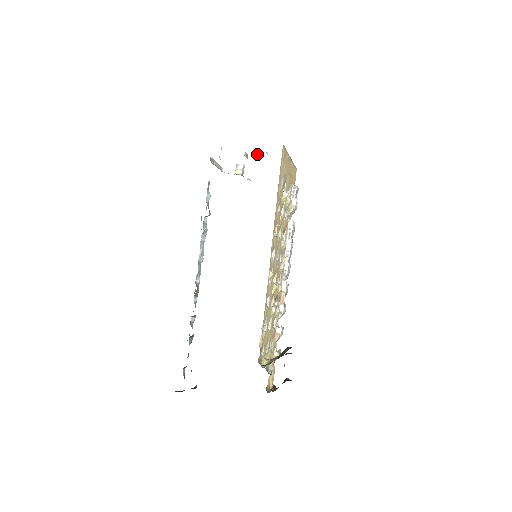
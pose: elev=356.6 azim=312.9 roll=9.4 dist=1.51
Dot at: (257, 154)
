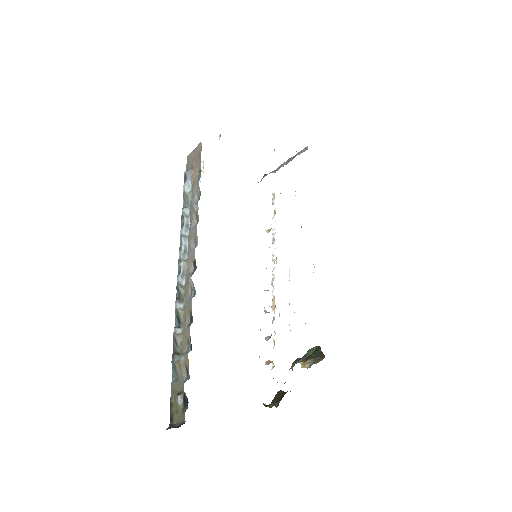
Dot at: (274, 150)
